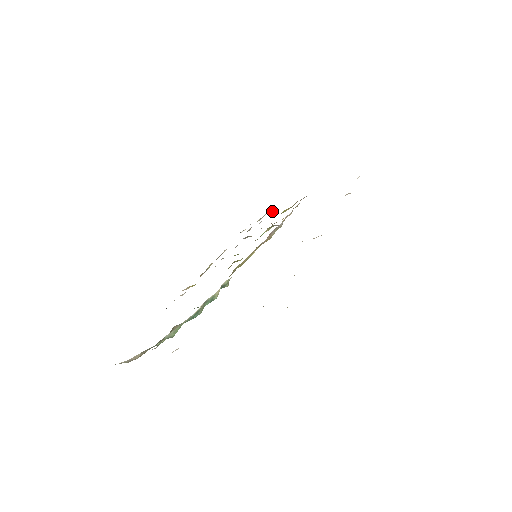
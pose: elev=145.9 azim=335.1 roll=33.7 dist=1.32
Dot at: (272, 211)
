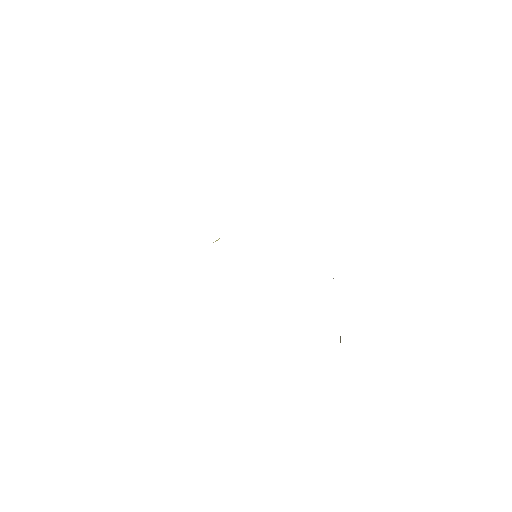
Dot at: occluded
